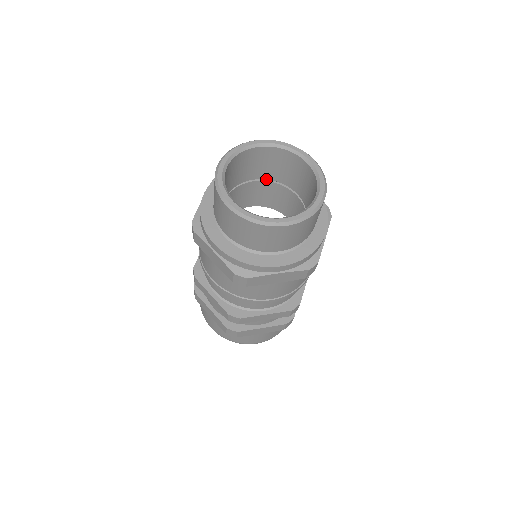
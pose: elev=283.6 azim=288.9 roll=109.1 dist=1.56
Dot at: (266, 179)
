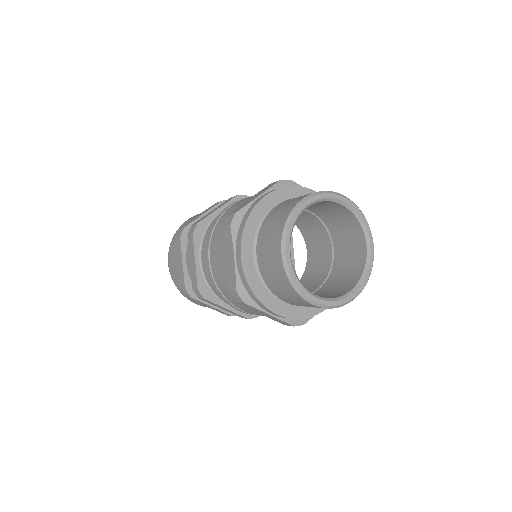
Dot at: (321, 218)
